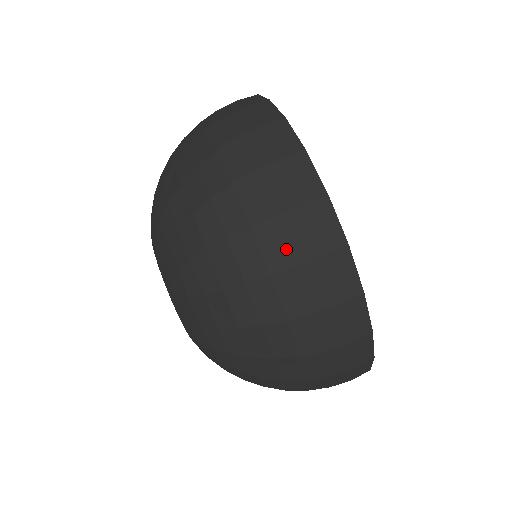
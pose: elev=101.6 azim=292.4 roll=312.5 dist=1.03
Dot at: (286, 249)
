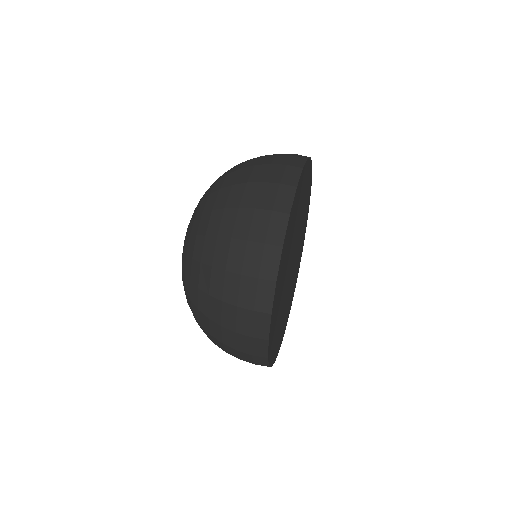
Dot at: (271, 160)
